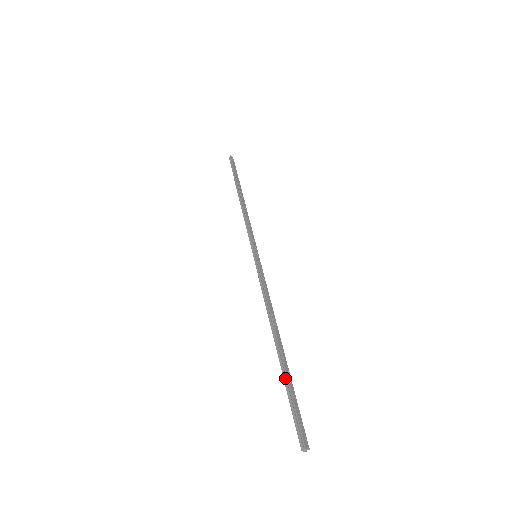
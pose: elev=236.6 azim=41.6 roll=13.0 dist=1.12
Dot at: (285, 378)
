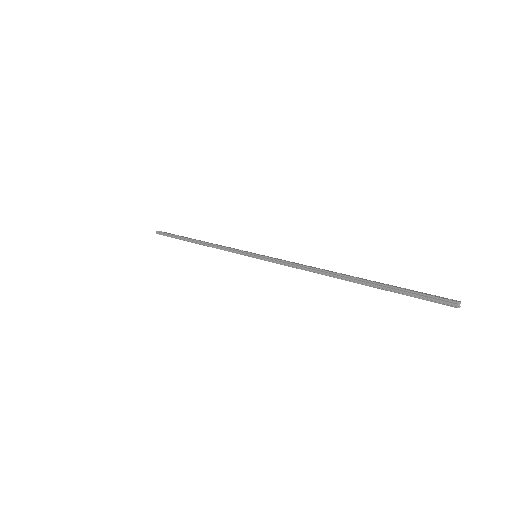
Dot at: (381, 287)
